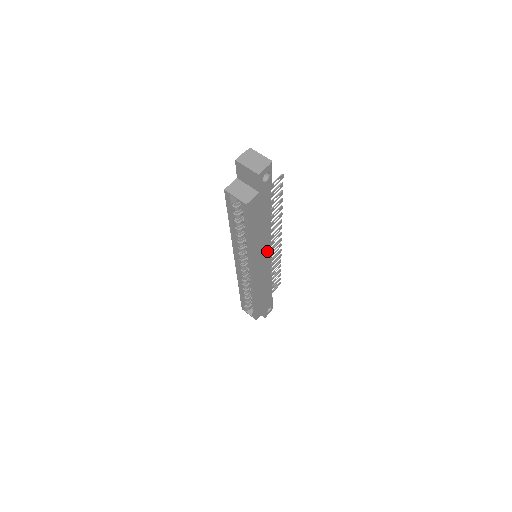
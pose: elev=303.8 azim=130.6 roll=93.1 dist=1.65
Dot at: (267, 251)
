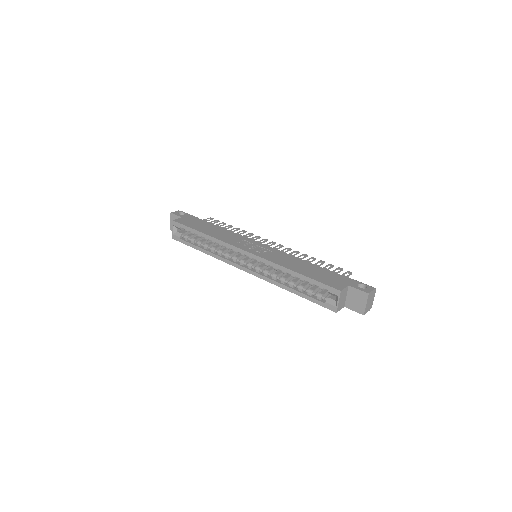
Dot at: occluded
